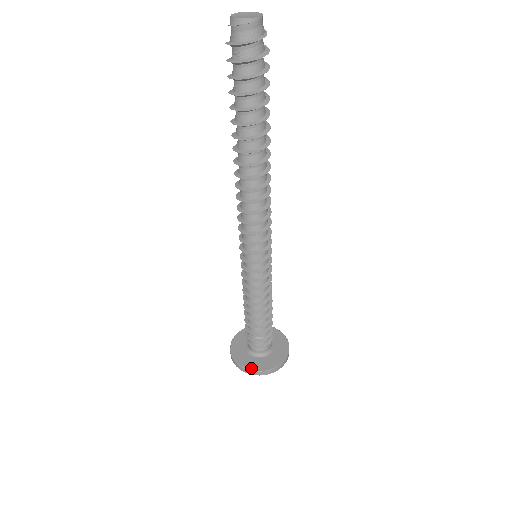
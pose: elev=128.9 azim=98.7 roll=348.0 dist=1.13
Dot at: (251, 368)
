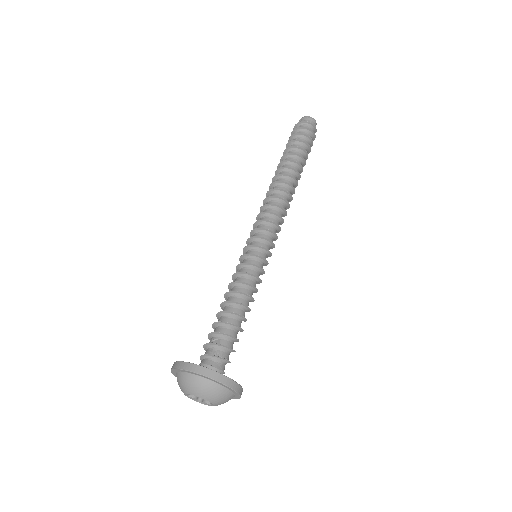
Dot at: (182, 362)
